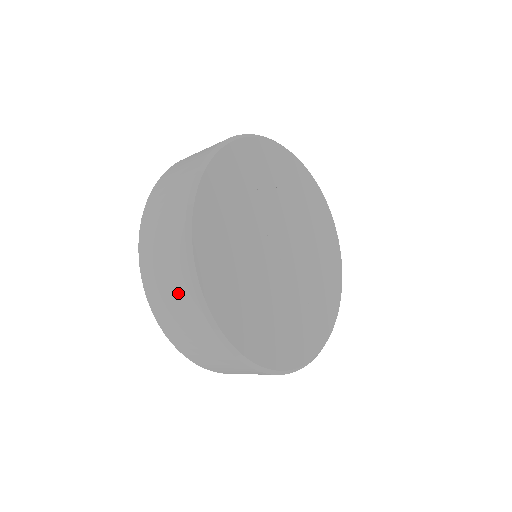
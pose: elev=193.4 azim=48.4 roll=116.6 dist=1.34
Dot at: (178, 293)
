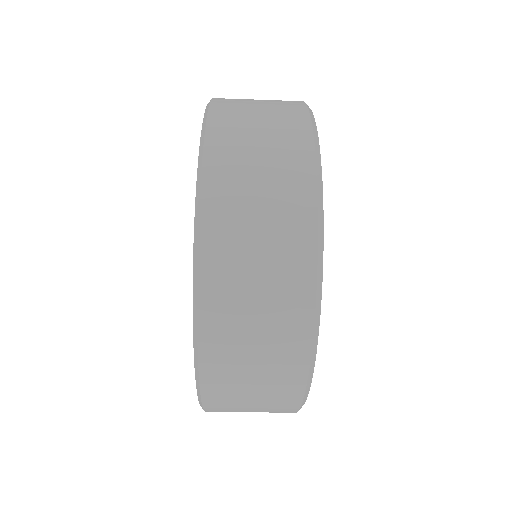
Dot at: (277, 336)
